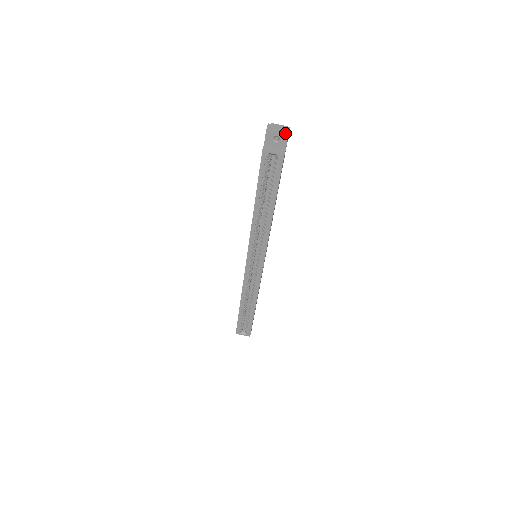
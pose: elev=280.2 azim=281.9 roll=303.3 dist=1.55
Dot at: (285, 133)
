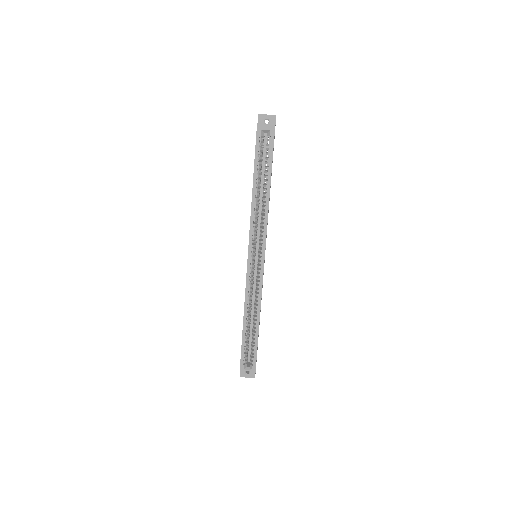
Dot at: (273, 115)
